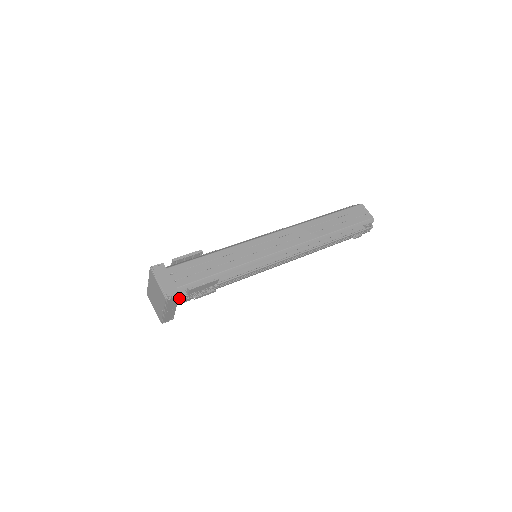
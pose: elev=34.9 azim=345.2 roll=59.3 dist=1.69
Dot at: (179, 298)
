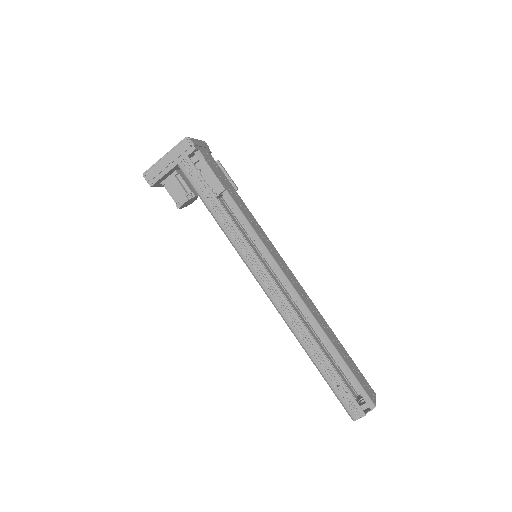
Dot at: occluded
